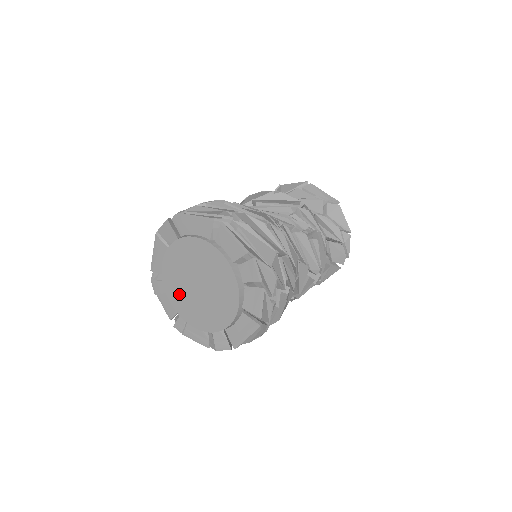
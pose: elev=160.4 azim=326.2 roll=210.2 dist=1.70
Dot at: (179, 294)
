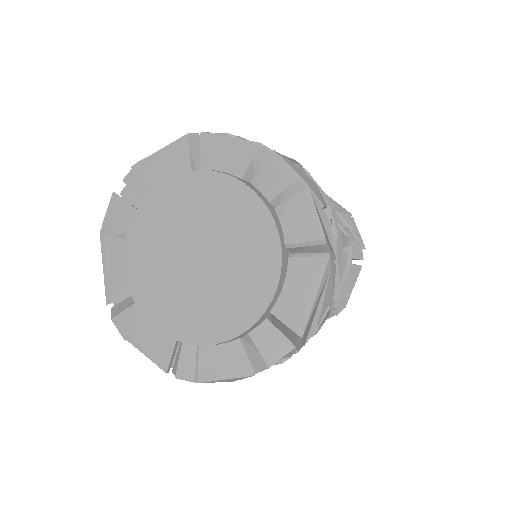
Dot at: (168, 300)
